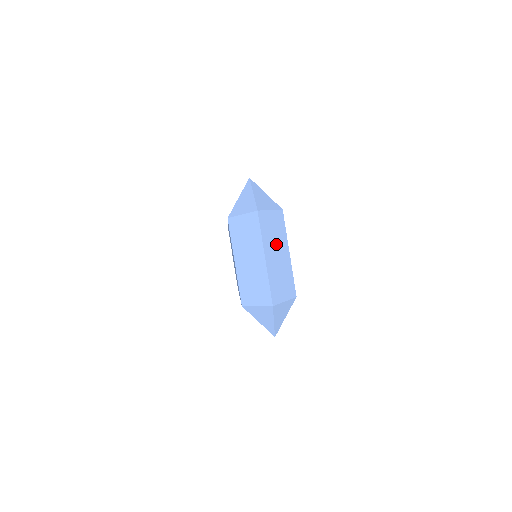
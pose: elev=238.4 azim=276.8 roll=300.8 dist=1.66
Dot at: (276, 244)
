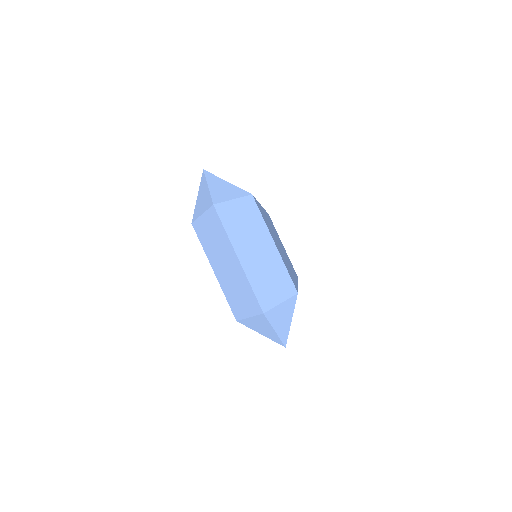
Dot at: (251, 237)
